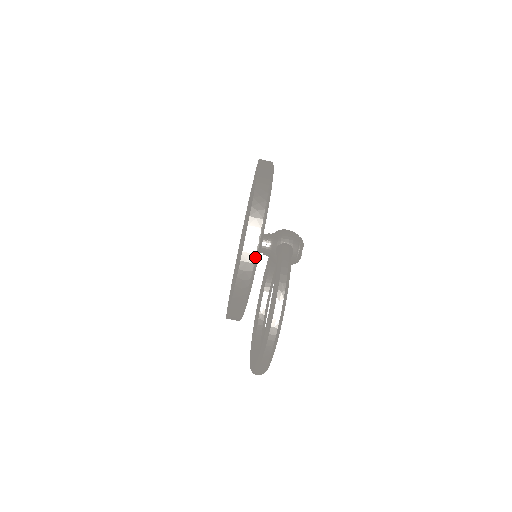
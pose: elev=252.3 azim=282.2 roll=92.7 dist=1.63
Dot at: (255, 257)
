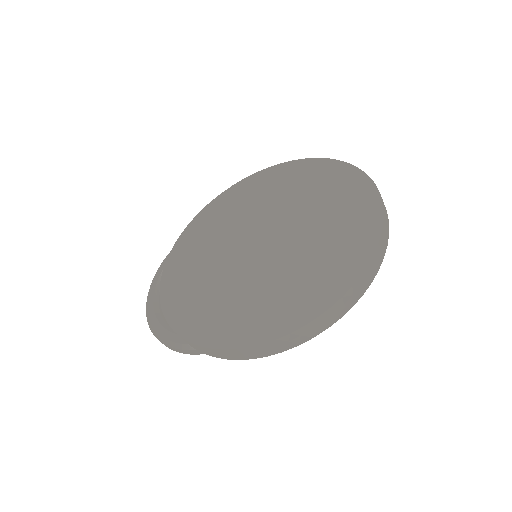
Dot at: (222, 358)
